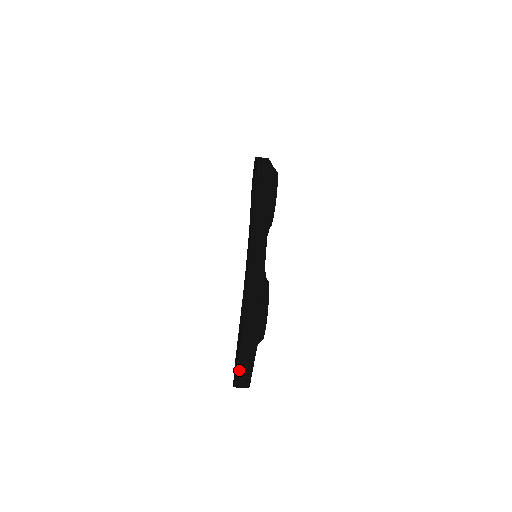
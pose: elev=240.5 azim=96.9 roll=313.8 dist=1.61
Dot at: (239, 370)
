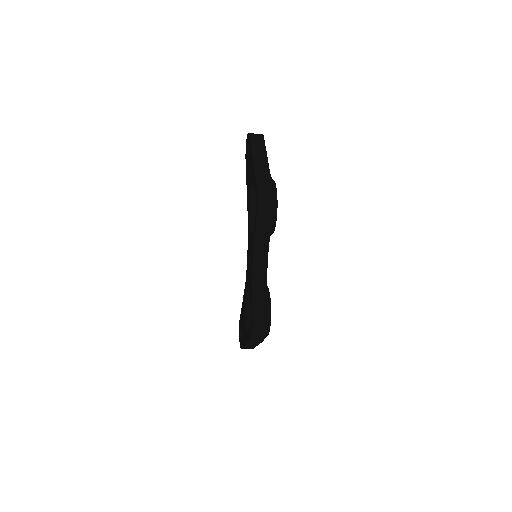
Dot at: occluded
